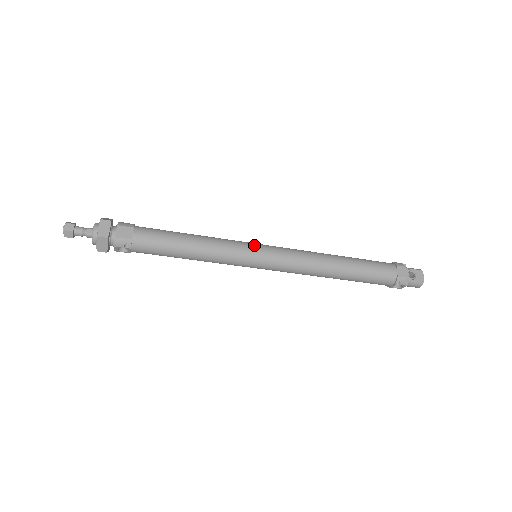
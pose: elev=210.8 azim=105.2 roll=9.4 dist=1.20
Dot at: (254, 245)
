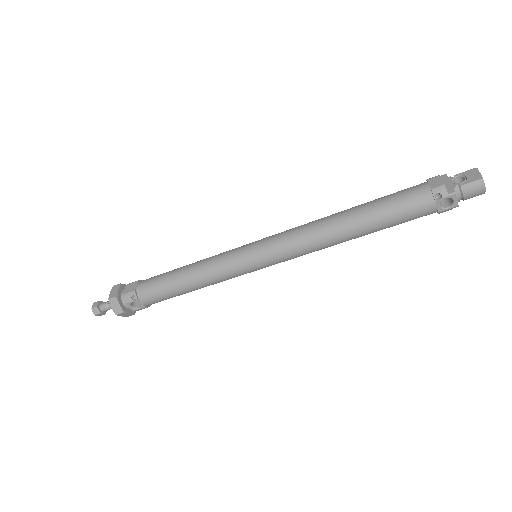
Dot at: (246, 244)
